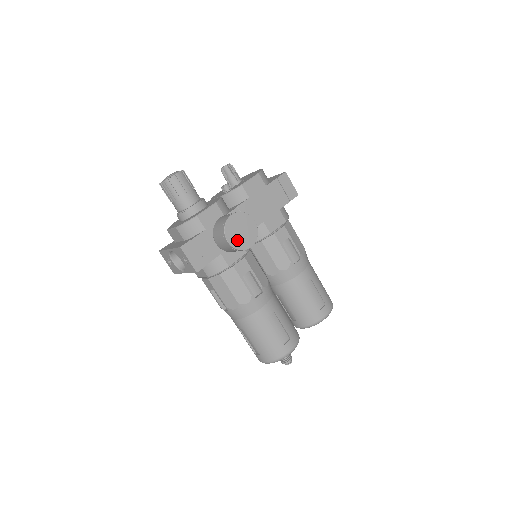
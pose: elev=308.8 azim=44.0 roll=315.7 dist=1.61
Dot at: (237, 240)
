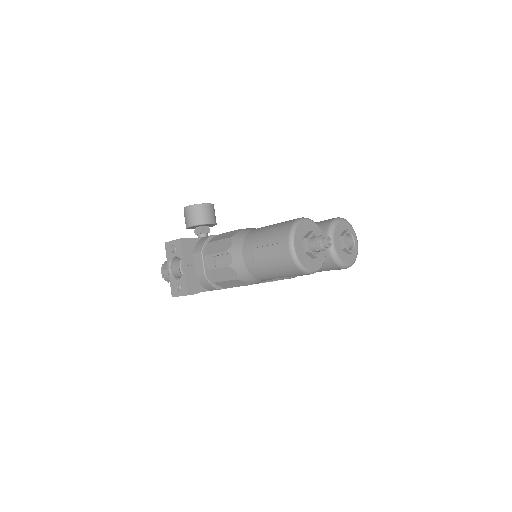
Dot at: occluded
